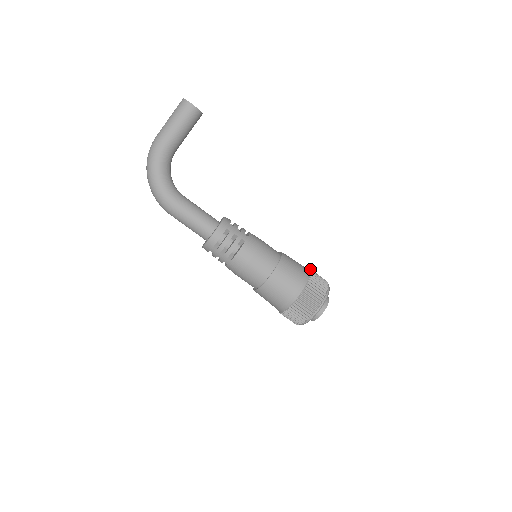
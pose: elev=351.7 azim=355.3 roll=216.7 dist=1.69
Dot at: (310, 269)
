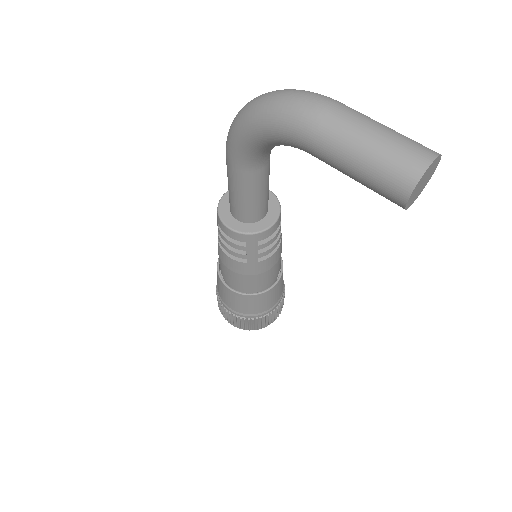
Dot at: (278, 307)
